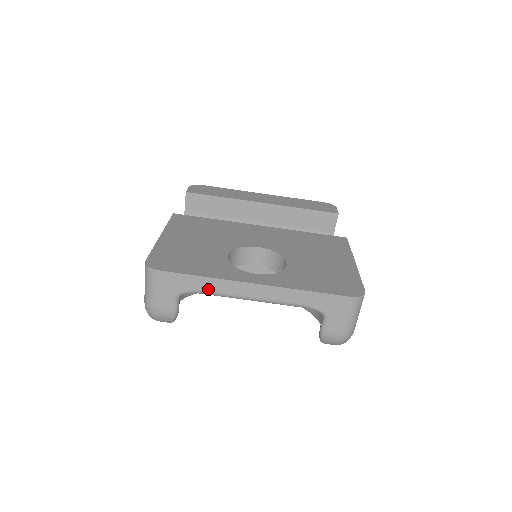
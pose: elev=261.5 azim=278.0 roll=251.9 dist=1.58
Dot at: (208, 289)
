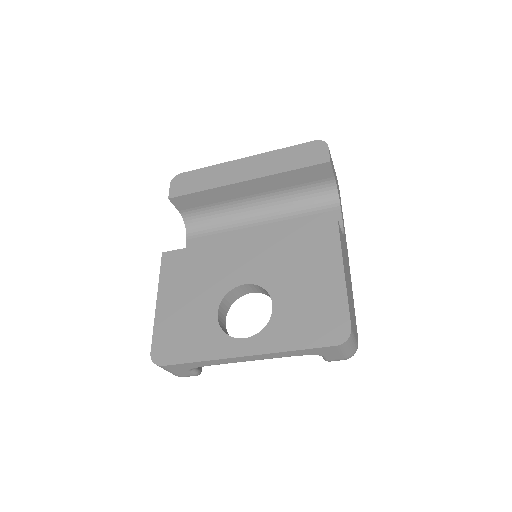
Dot at: (209, 365)
